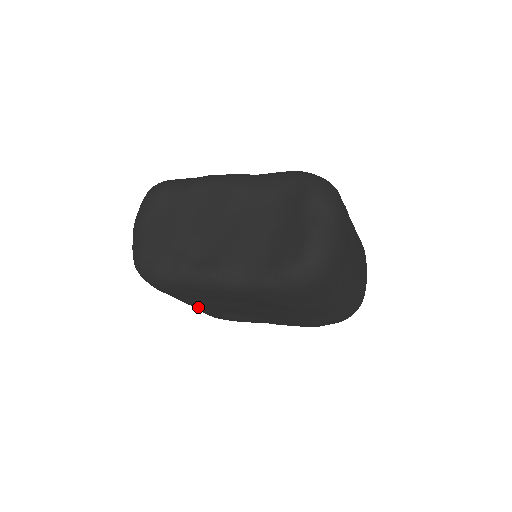
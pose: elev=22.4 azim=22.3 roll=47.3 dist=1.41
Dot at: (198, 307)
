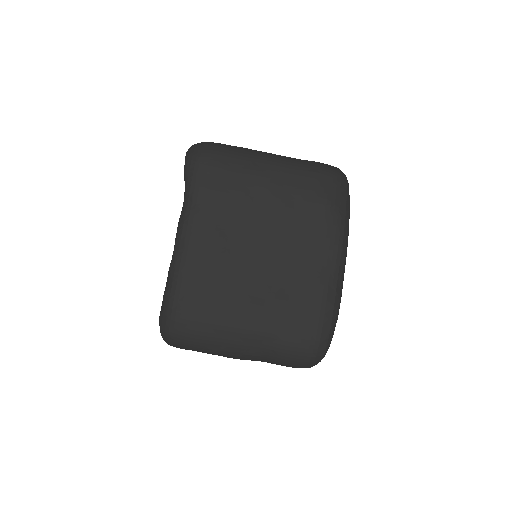
Dot at: (260, 318)
